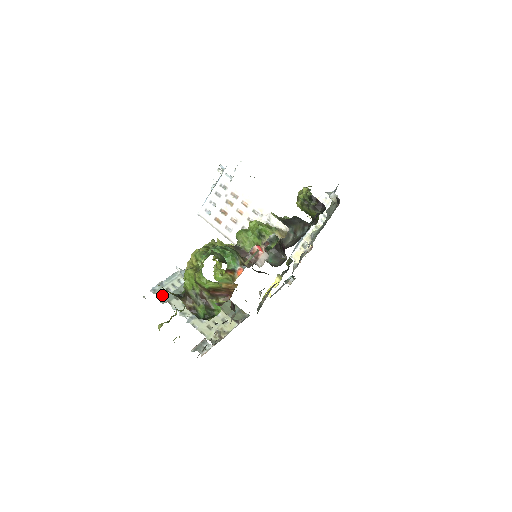
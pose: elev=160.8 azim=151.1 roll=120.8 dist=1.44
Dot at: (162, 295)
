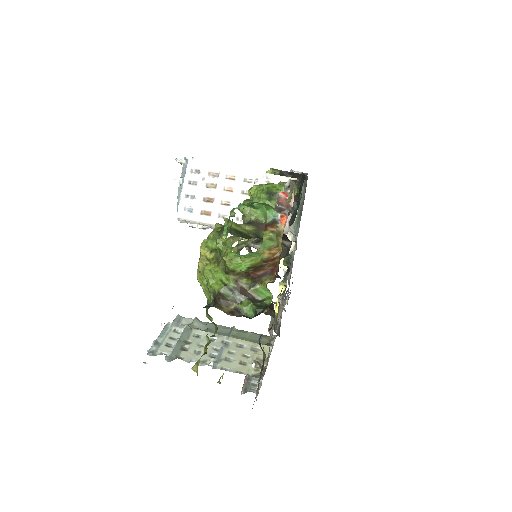
Dot at: (165, 354)
